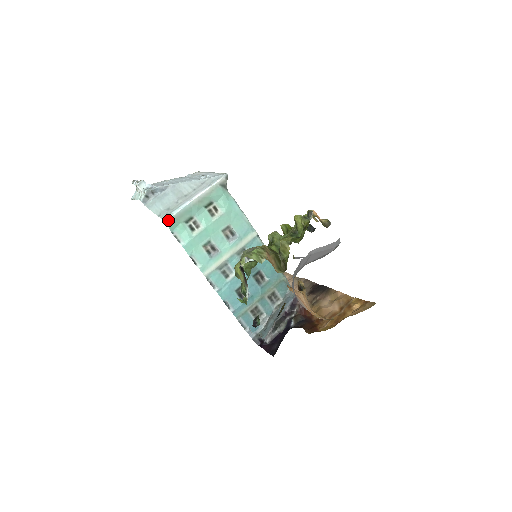
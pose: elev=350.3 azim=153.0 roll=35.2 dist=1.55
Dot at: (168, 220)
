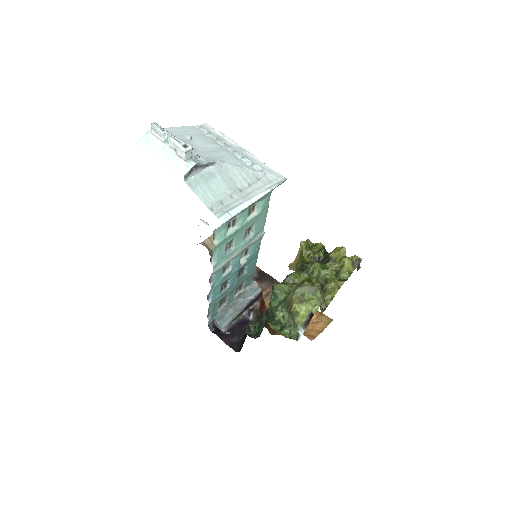
Dot at: (225, 222)
